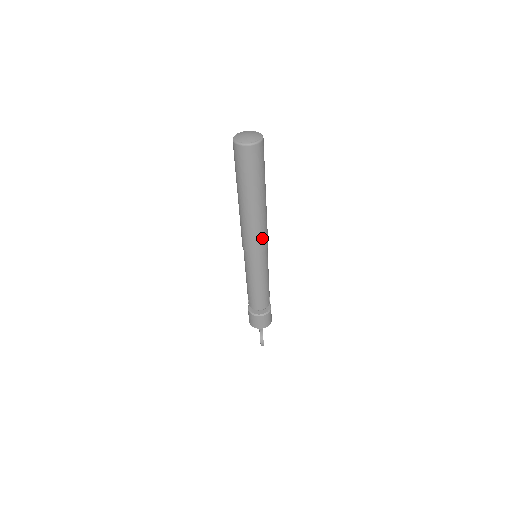
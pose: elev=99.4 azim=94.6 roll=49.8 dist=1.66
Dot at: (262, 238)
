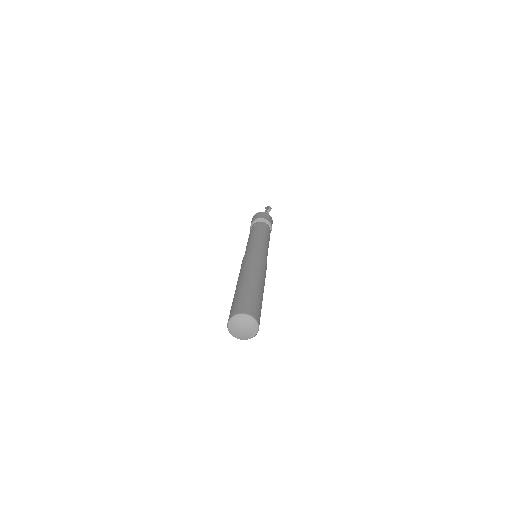
Dot at: occluded
